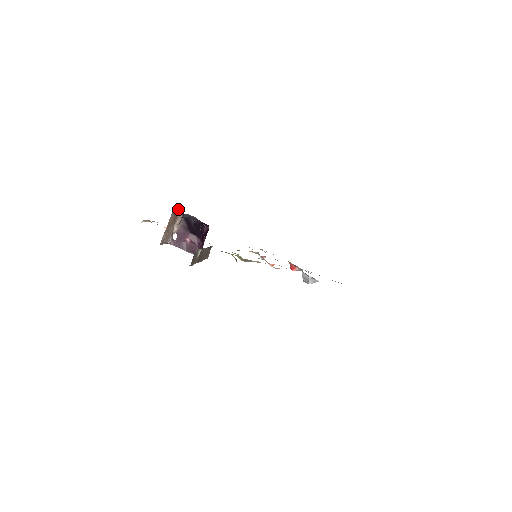
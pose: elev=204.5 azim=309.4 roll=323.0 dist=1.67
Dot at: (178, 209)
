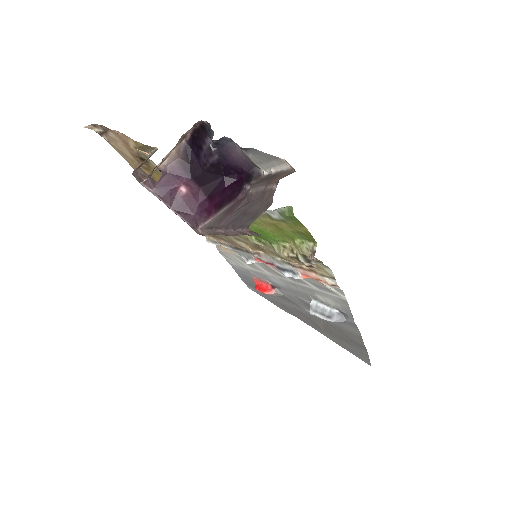
Dot at: (195, 125)
